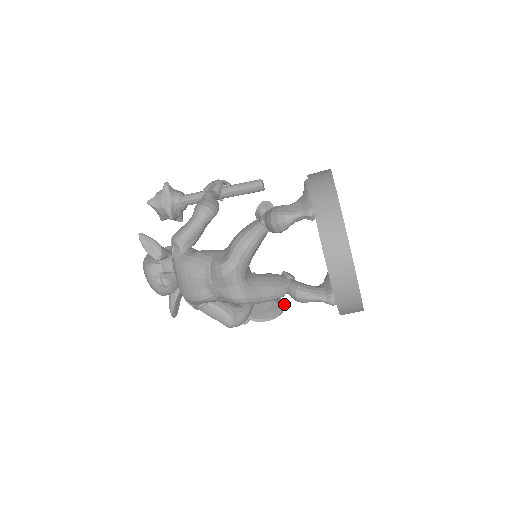
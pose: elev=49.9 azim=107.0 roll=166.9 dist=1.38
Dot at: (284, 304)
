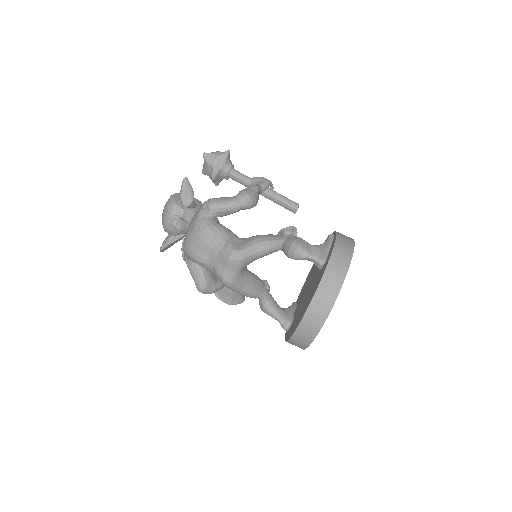
Dot at: (244, 298)
